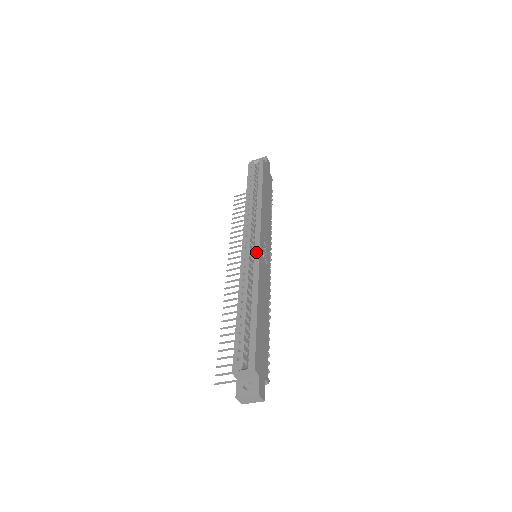
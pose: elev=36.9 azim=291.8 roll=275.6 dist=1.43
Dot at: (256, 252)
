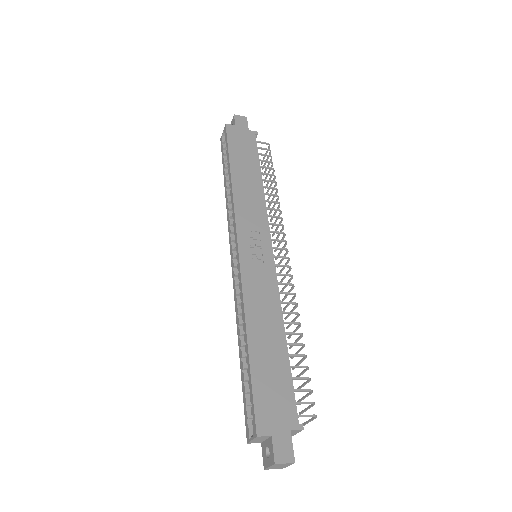
Dot at: occluded
